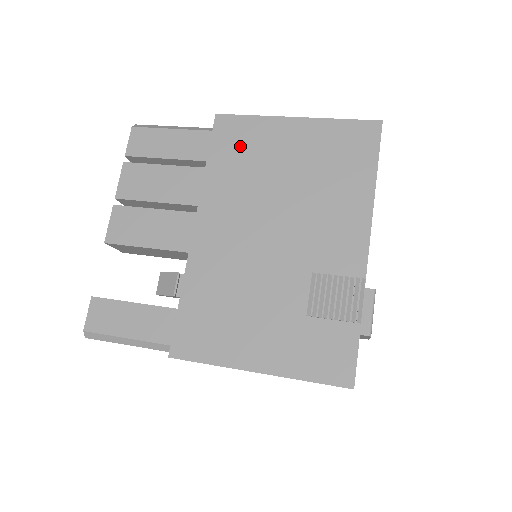
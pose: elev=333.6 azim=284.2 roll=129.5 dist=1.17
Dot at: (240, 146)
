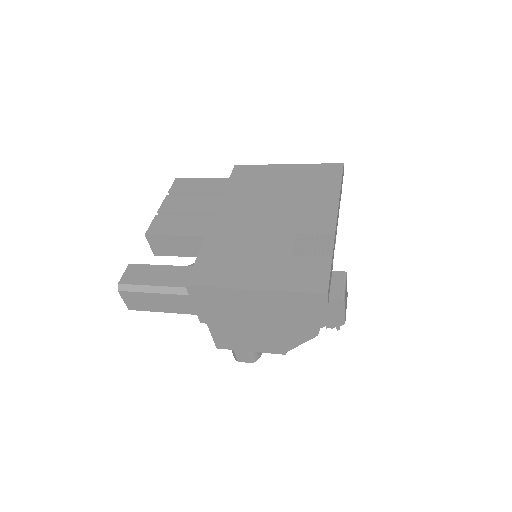
Dot at: (250, 178)
